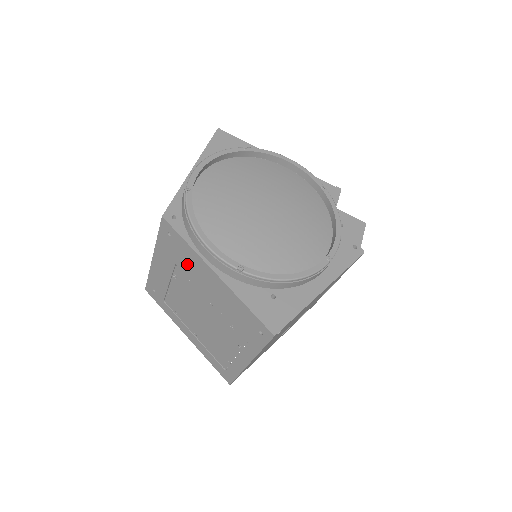
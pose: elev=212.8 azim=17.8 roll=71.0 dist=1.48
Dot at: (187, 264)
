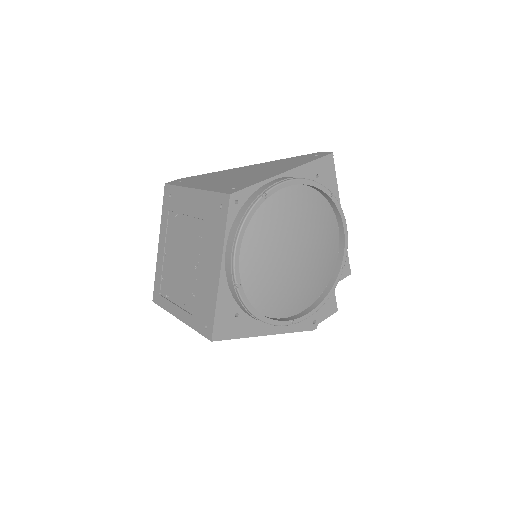
Dot at: (210, 234)
